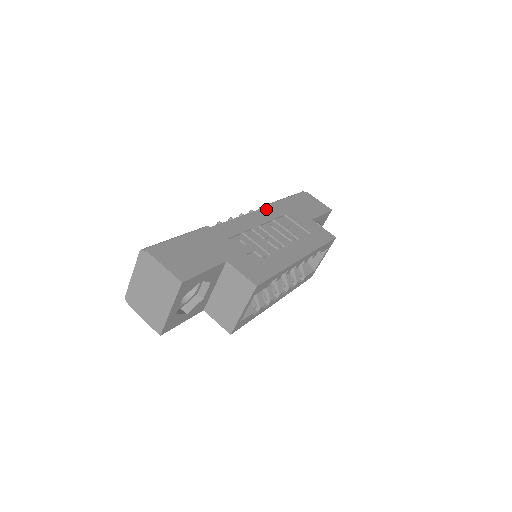
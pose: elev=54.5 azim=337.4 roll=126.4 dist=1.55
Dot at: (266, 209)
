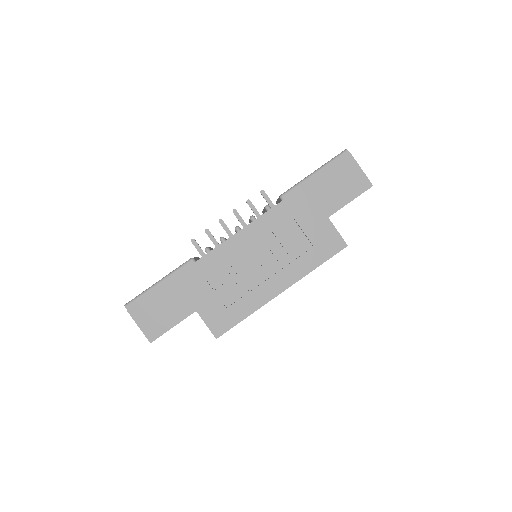
Dot at: (270, 213)
